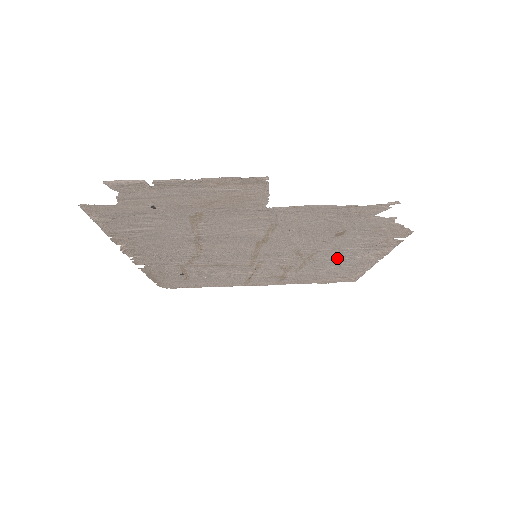
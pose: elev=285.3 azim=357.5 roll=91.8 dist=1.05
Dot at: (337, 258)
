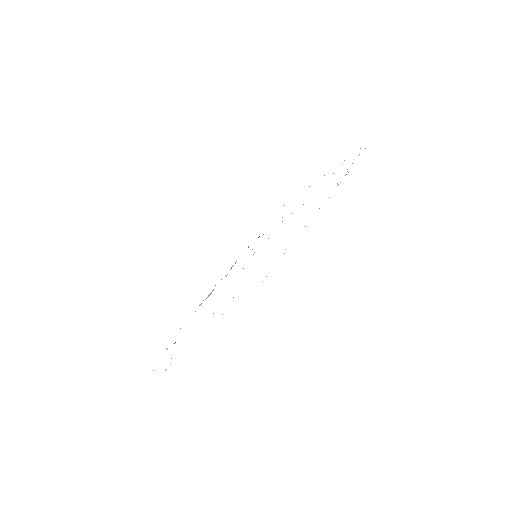
Dot at: occluded
